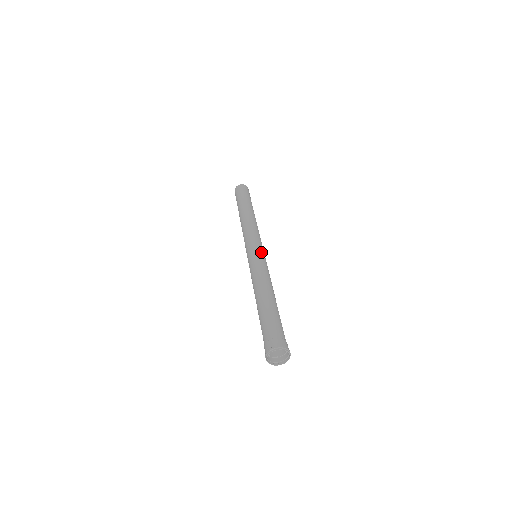
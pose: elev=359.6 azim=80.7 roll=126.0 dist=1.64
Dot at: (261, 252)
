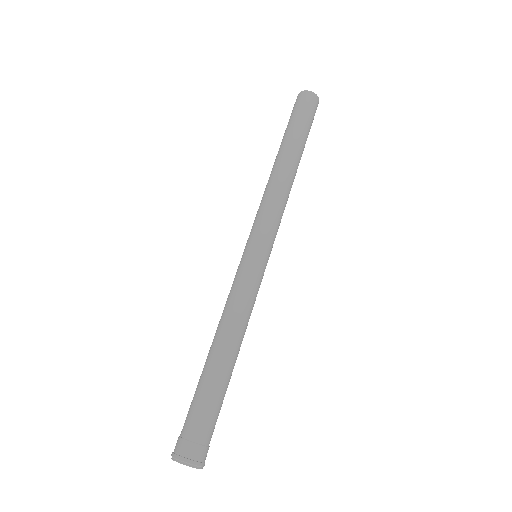
Dot at: (257, 258)
